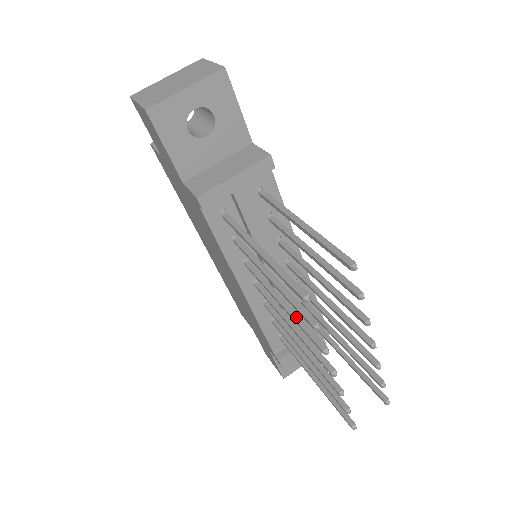
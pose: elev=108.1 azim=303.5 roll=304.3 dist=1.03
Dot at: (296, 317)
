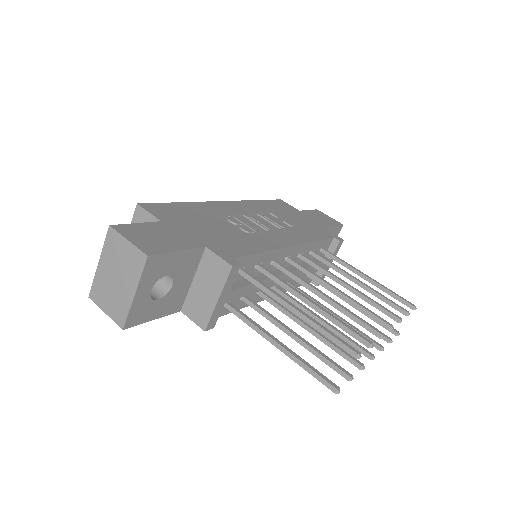
Dot at: (327, 343)
